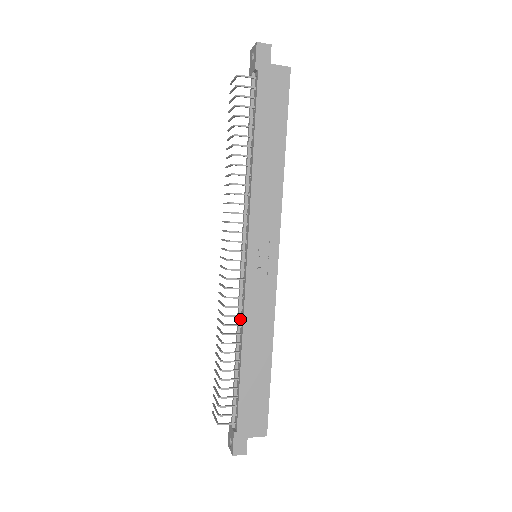
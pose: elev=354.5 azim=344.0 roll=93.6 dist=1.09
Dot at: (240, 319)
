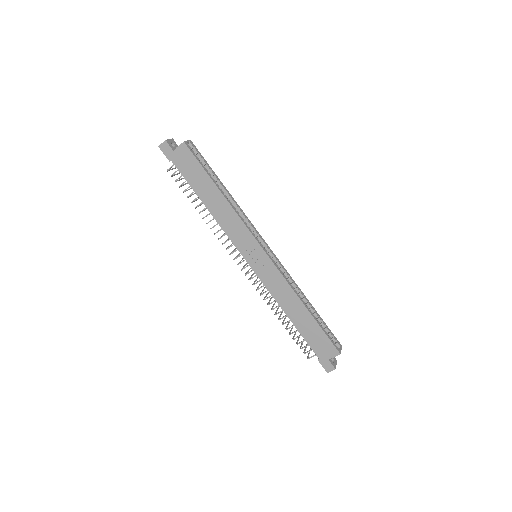
Dot at: occluded
